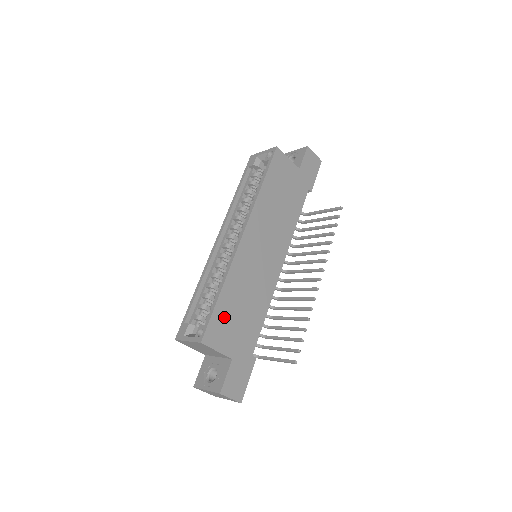
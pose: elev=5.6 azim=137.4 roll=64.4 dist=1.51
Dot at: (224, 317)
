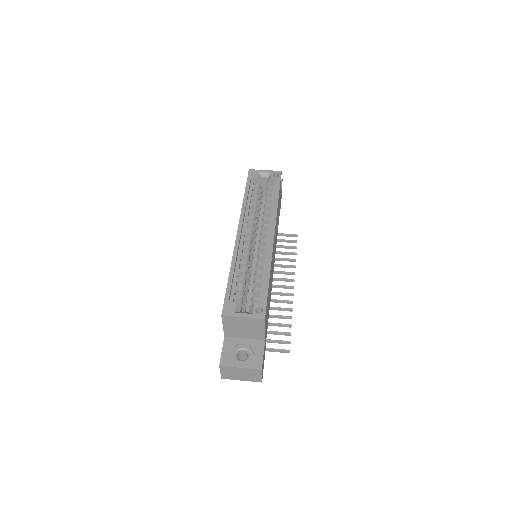
Dot at: occluded
